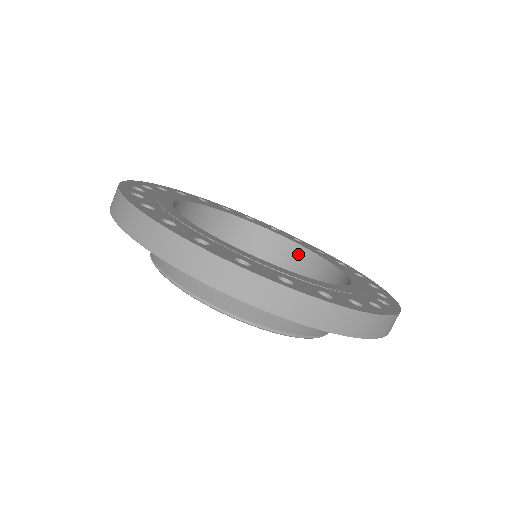
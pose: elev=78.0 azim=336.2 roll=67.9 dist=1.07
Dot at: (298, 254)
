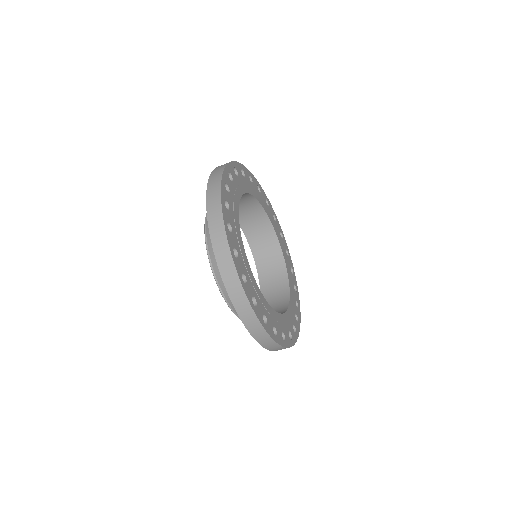
Dot at: (279, 264)
